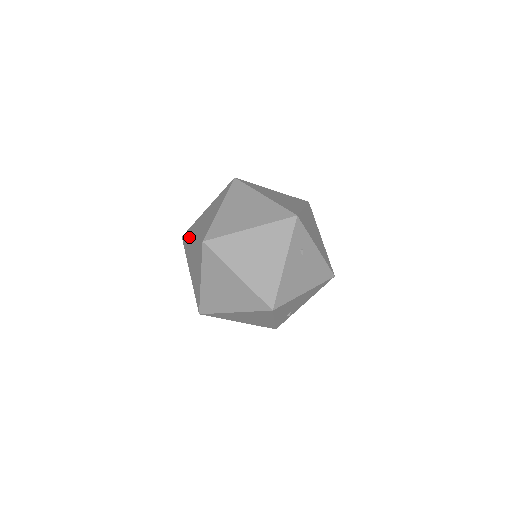
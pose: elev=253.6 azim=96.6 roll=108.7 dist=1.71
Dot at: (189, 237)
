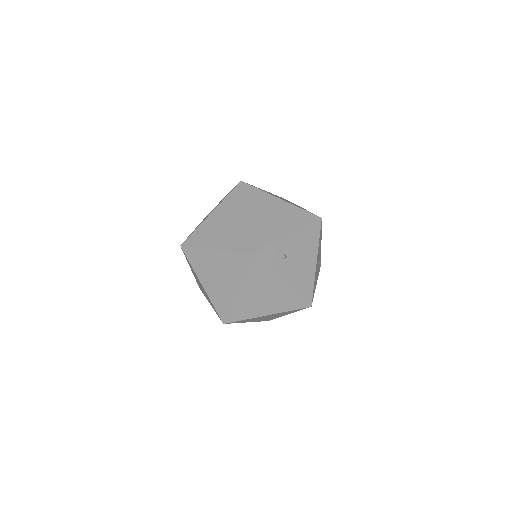
Dot at: occluded
